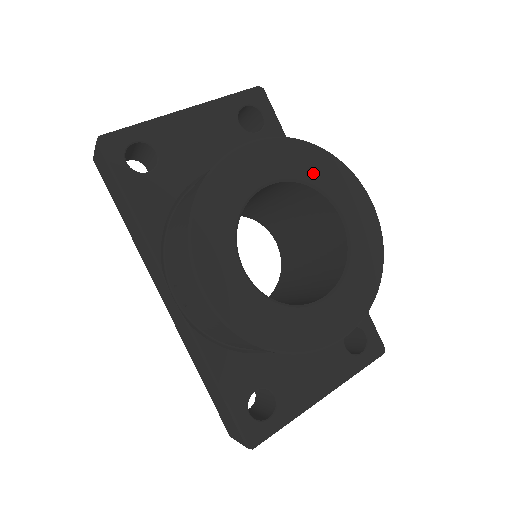
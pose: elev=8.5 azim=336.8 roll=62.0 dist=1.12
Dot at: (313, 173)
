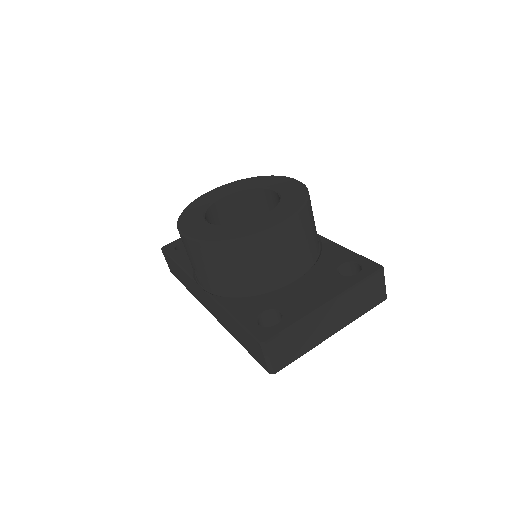
Dot at: (251, 184)
